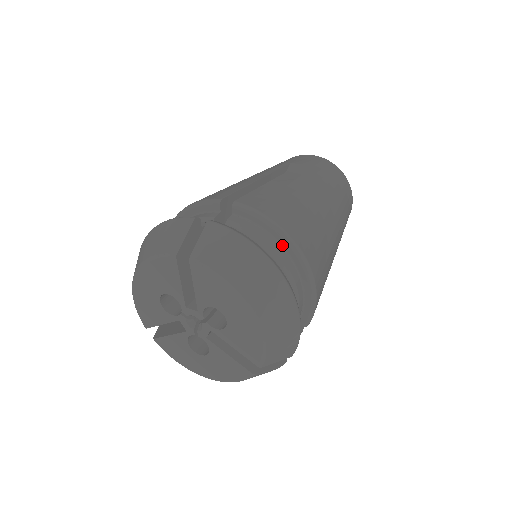
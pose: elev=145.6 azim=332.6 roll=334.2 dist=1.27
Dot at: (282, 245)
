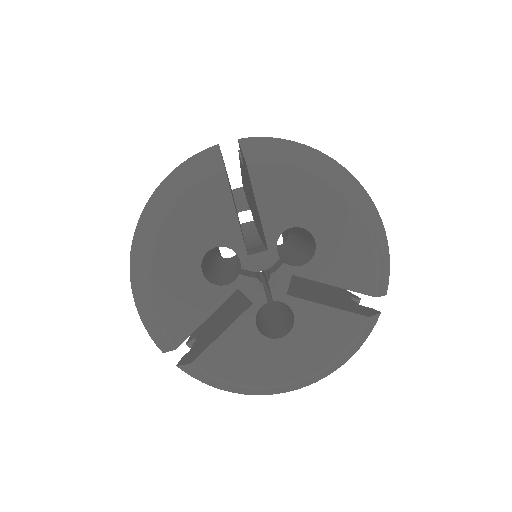
Dot at: occluded
